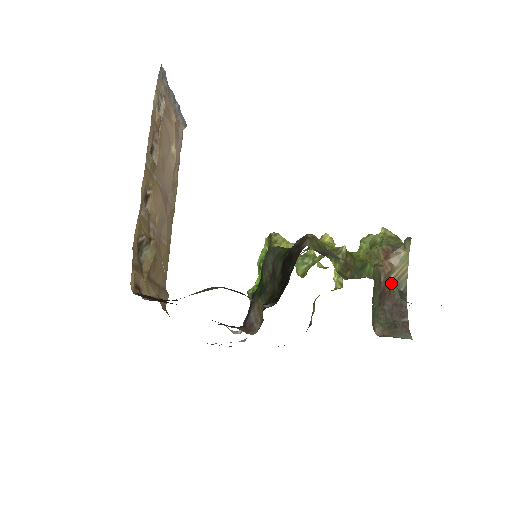
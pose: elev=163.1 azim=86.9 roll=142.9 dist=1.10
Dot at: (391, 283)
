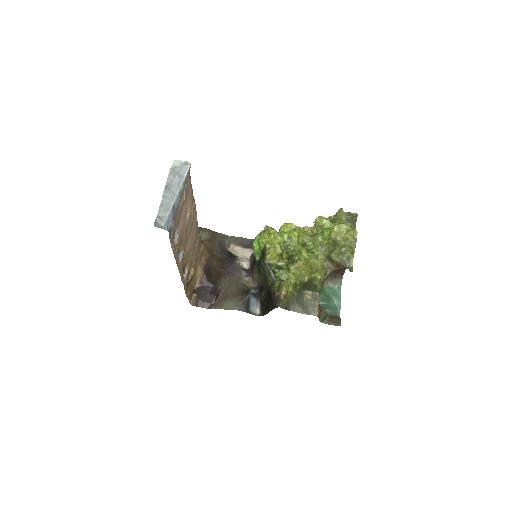
Dot at: (320, 318)
